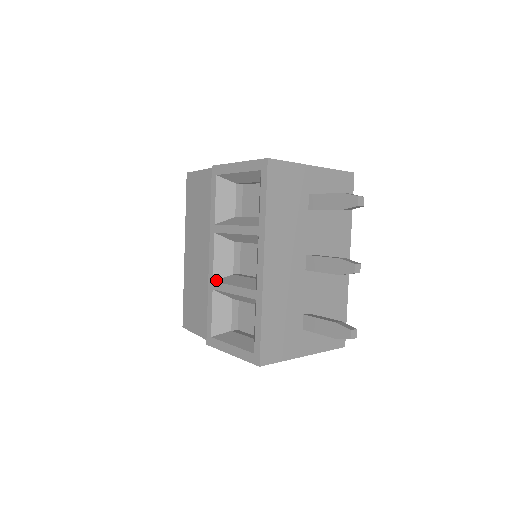
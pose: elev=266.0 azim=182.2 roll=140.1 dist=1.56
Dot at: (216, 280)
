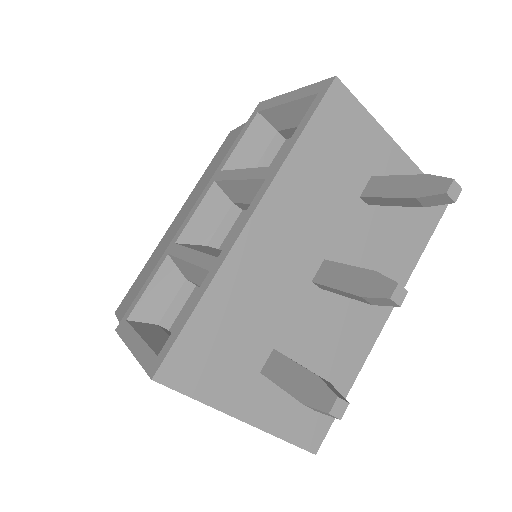
Dot at: (180, 243)
